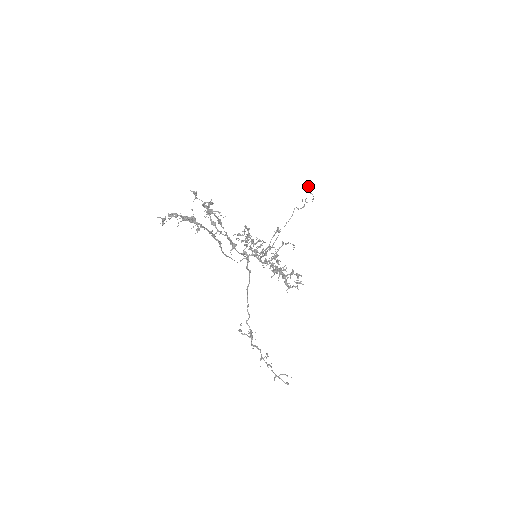
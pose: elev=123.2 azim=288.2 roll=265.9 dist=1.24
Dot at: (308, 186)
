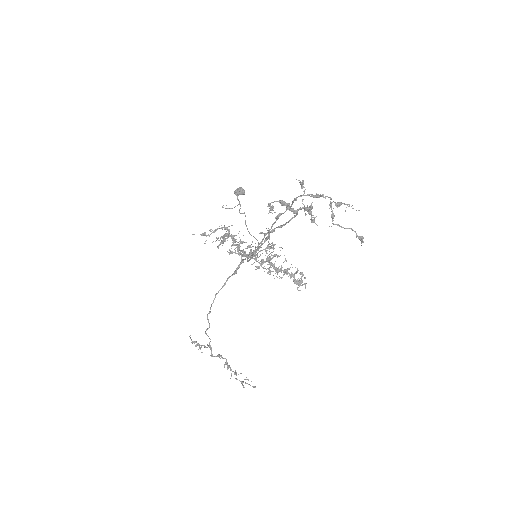
Dot at: (241, 193)
